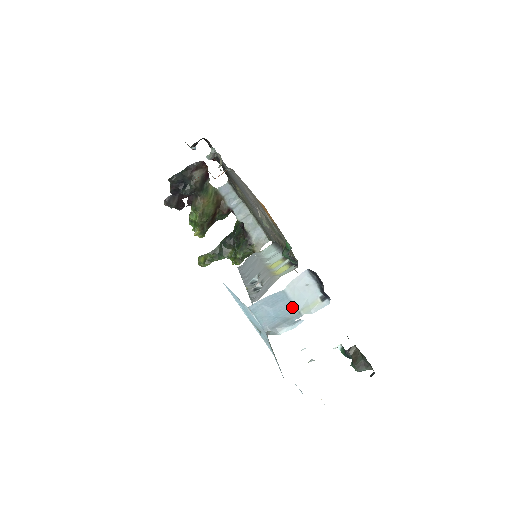
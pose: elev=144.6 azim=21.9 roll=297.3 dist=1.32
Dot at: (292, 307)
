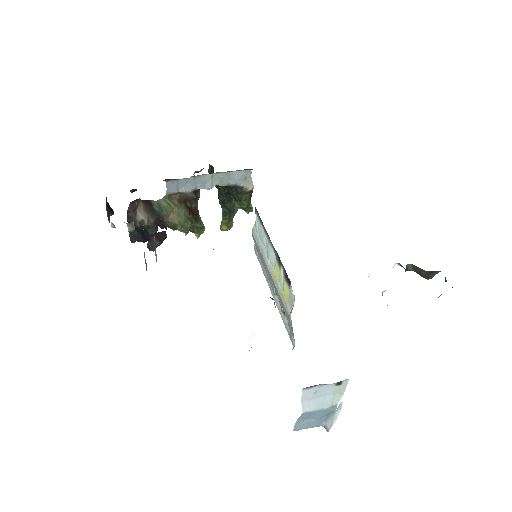
Dot at: (323, 411)
